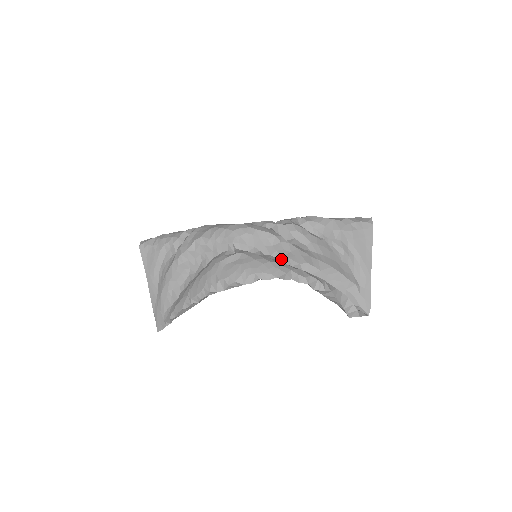
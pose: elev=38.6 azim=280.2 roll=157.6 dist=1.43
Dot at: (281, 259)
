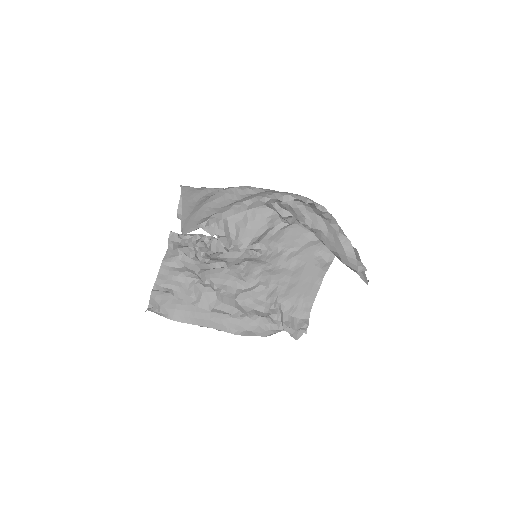
Dot at: occluded
